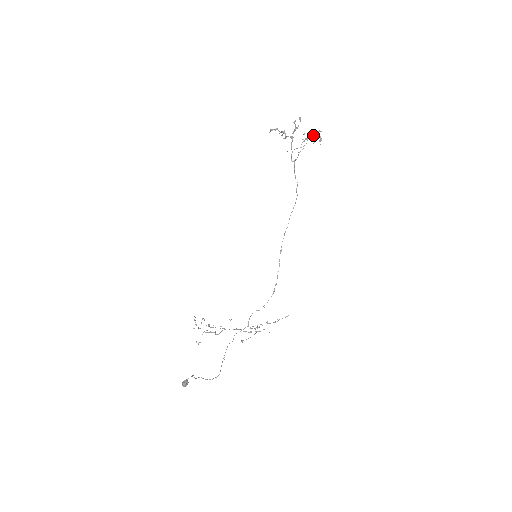
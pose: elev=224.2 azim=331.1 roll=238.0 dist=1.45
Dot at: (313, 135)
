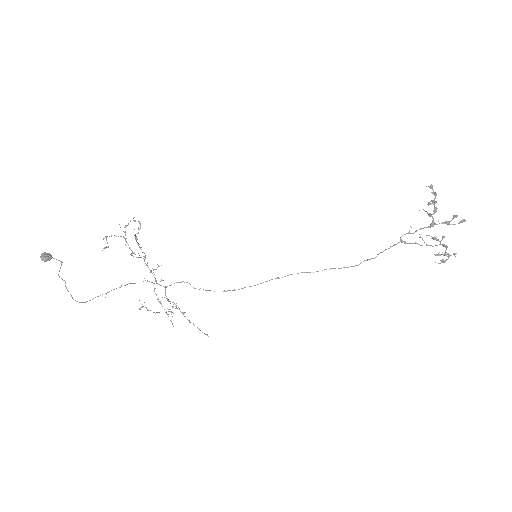
Dot at: occluded
